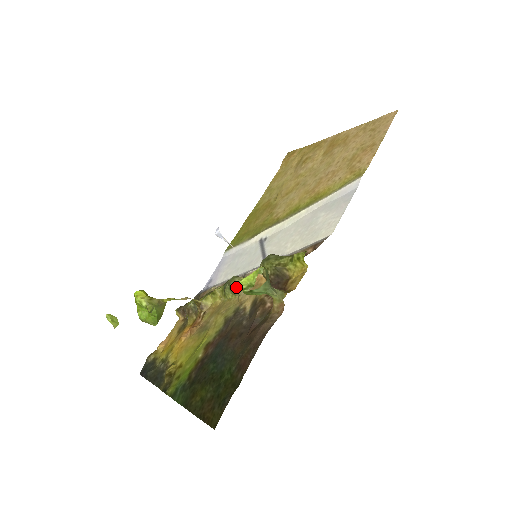
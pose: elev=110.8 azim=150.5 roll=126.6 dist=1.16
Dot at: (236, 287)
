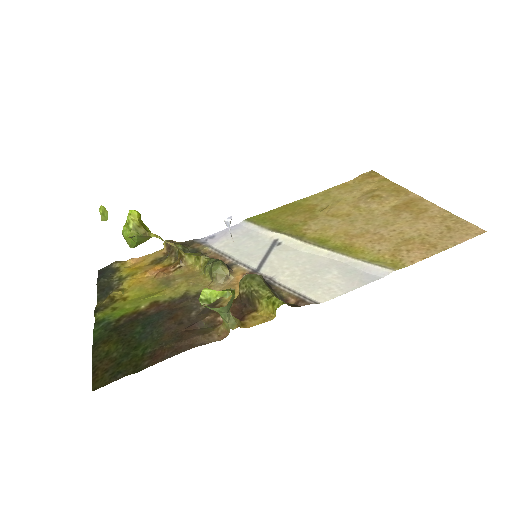
Dot at: (214, 273)
